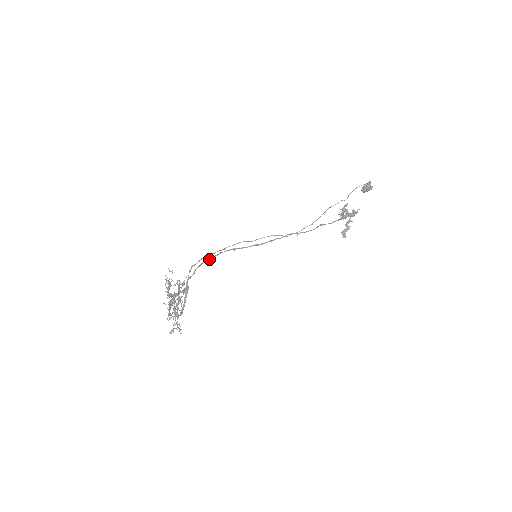
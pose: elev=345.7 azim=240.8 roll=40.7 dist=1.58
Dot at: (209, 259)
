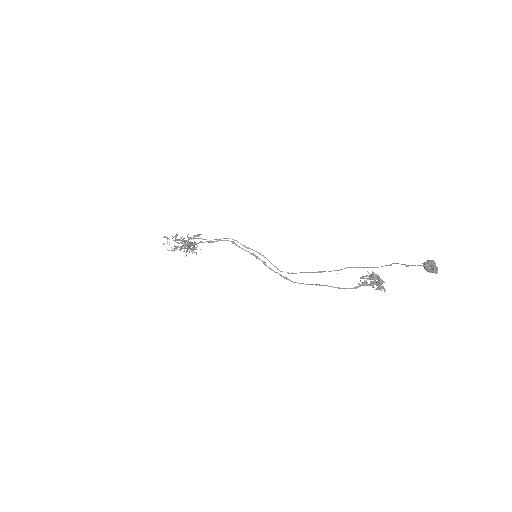
Dot at: (204, 242)
